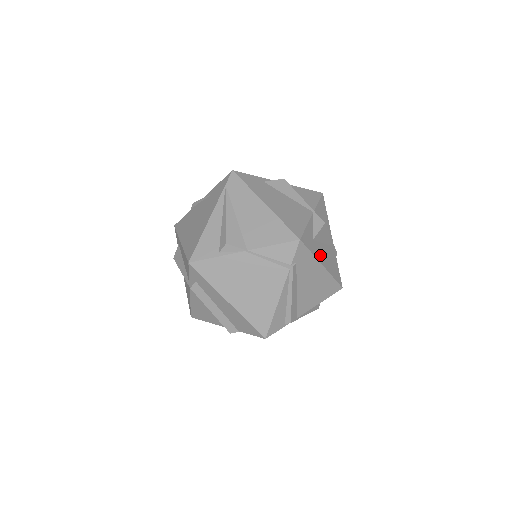
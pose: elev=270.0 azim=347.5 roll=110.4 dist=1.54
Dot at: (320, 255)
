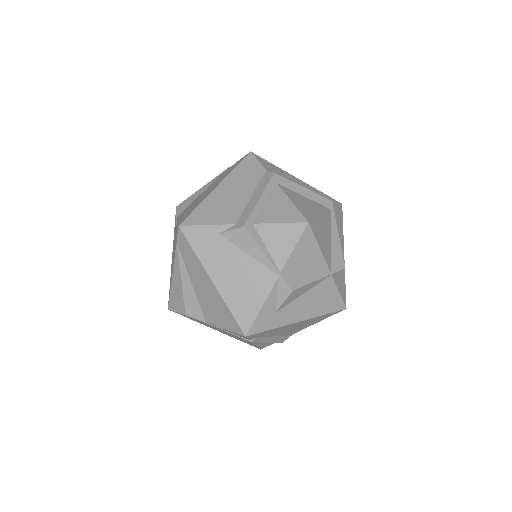
Dot at: (293, 315)
